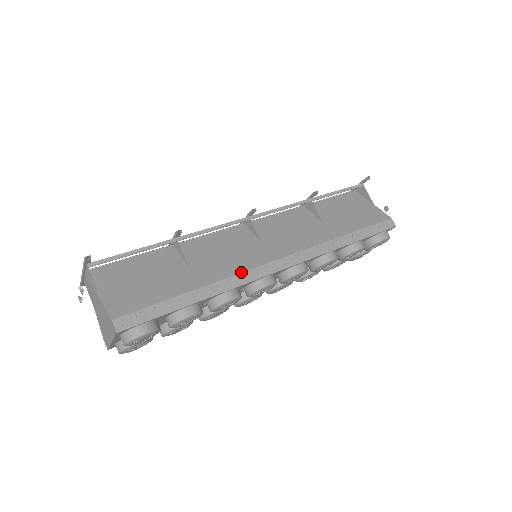
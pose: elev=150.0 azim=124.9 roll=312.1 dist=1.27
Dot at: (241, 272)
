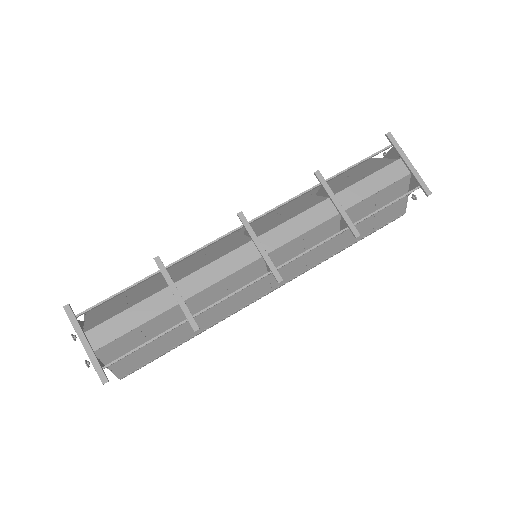
Dot at: (235, 312)
